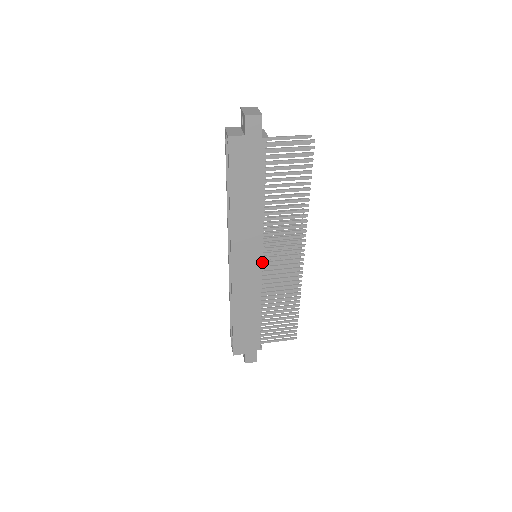
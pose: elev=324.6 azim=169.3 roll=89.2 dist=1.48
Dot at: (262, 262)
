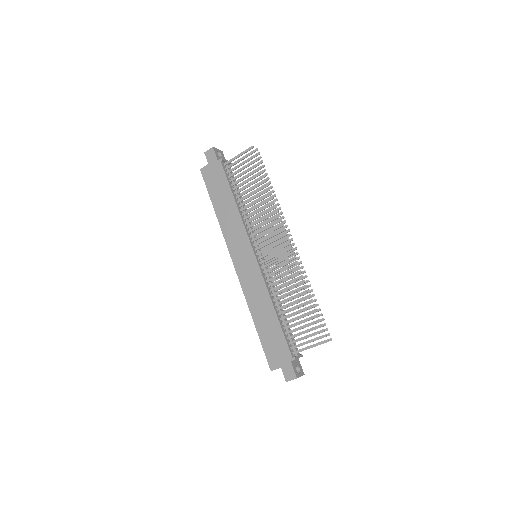
Dot at: (258, 257)
